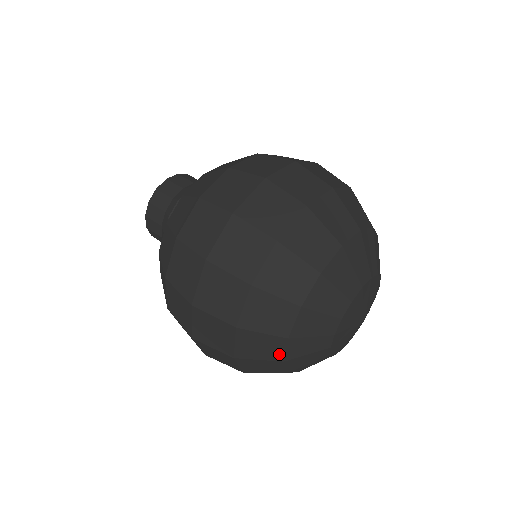
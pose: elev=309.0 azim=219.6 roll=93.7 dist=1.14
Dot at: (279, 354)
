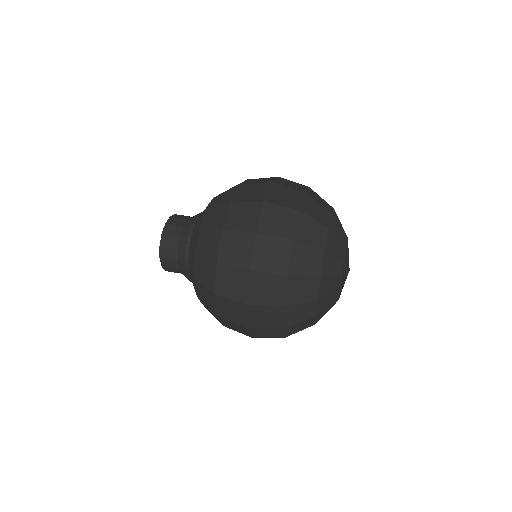
Dot at: (312, 323)
